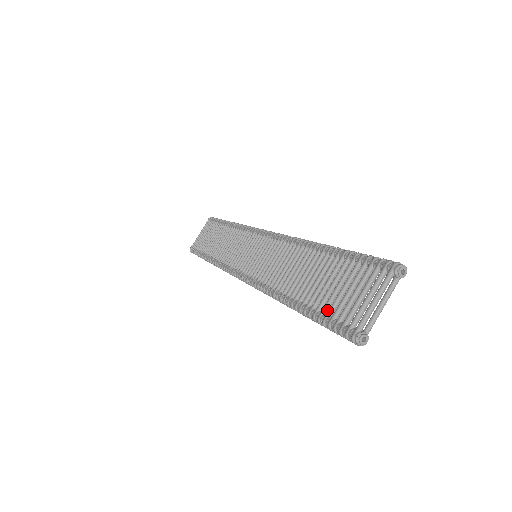
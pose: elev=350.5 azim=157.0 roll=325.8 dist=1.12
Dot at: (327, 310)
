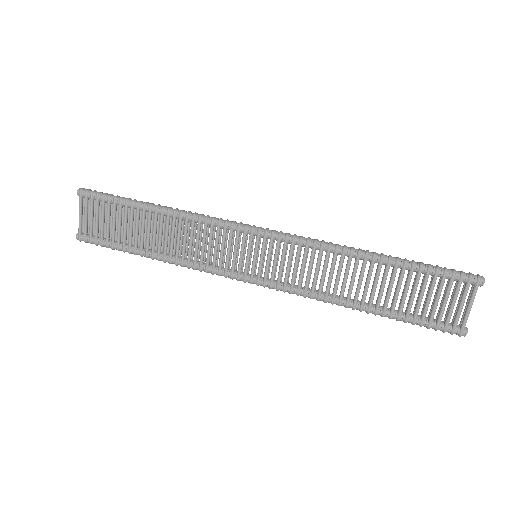
Dot at: (418, 315)
